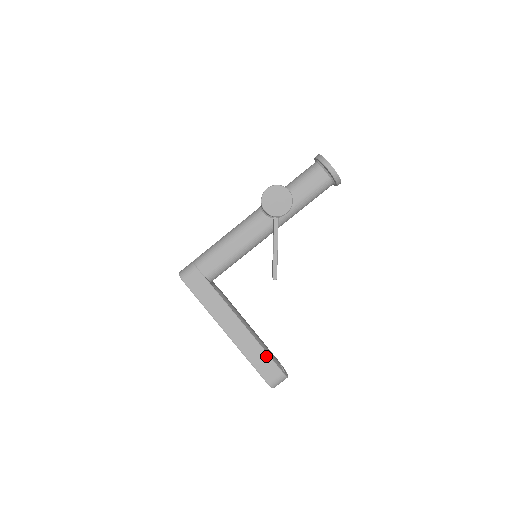
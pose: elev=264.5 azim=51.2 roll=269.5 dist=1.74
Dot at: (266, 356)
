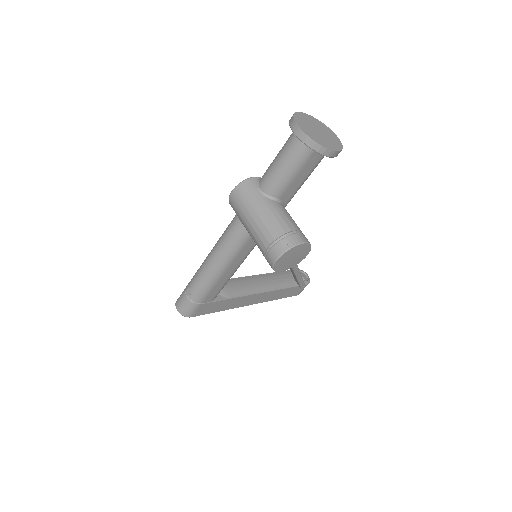
Dot at: (291, 289)
